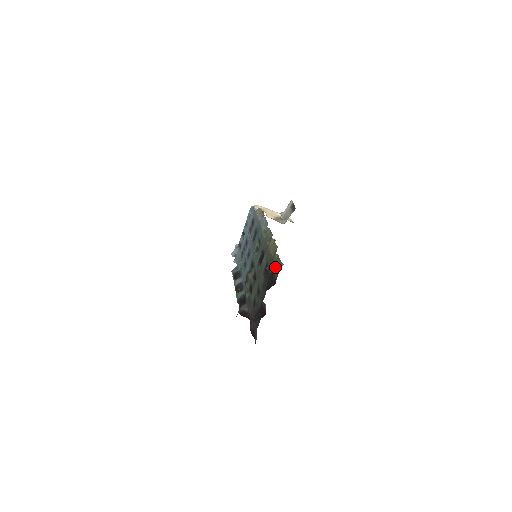
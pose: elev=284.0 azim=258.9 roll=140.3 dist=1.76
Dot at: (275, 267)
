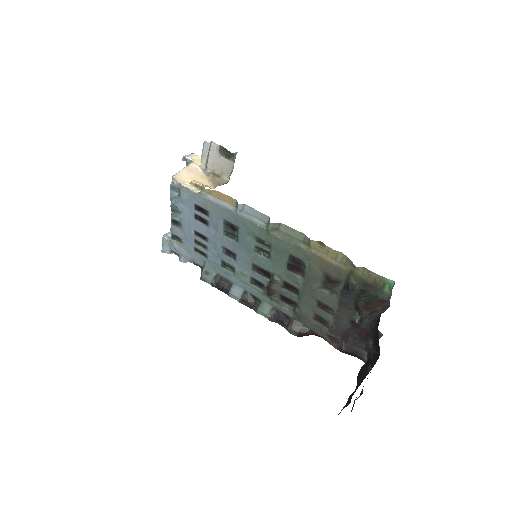
Dot at: (369, 284)
